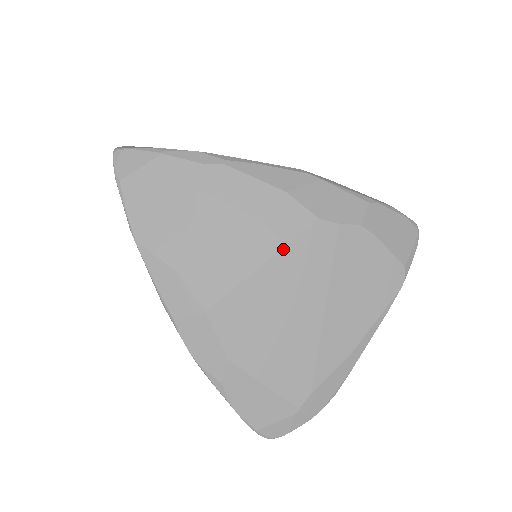
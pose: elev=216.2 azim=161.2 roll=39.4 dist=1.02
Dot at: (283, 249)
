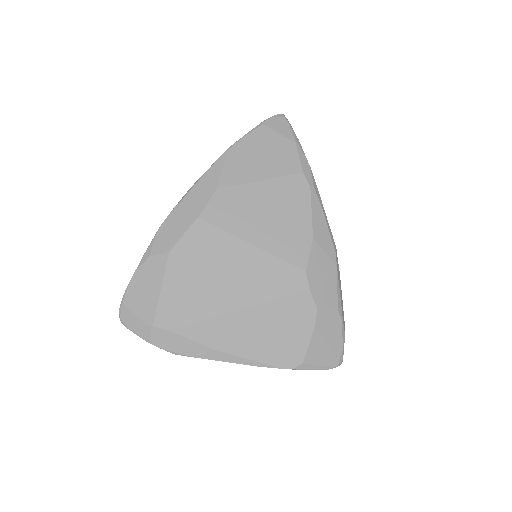
Dot at: (270, 254)
